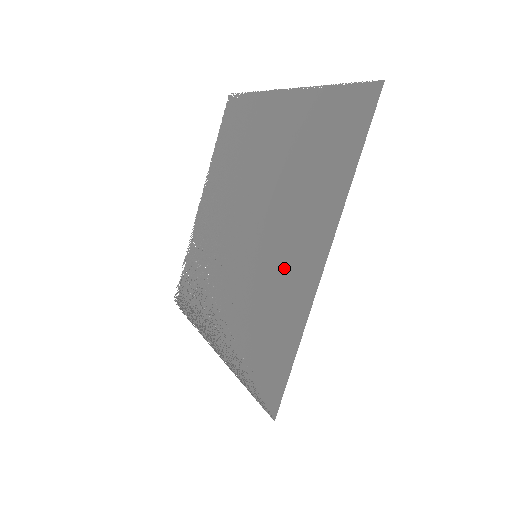
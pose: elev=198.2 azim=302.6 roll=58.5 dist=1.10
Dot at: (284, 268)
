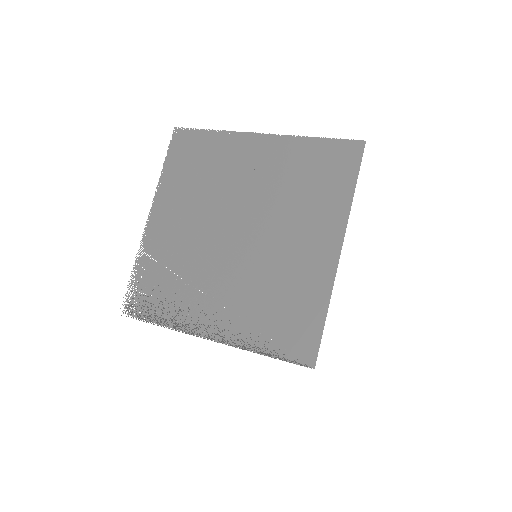
Dot at: (296, 260)
